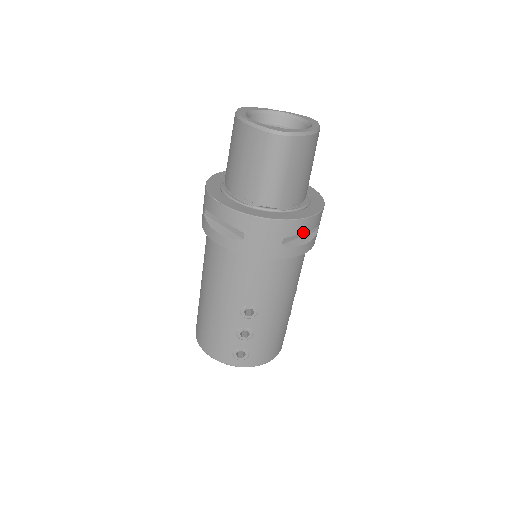
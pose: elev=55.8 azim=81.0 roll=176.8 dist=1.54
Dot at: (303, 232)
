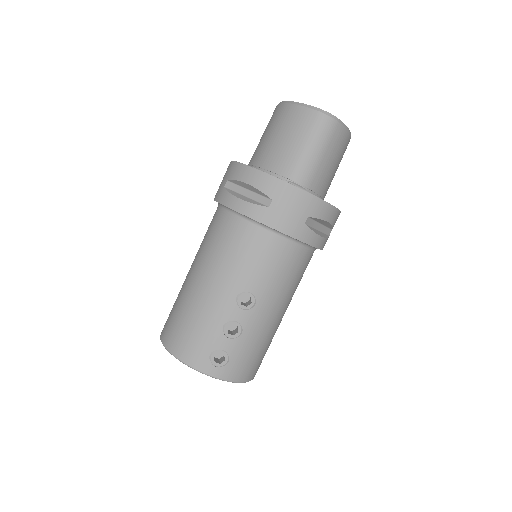
Dot at: (325, 220)
